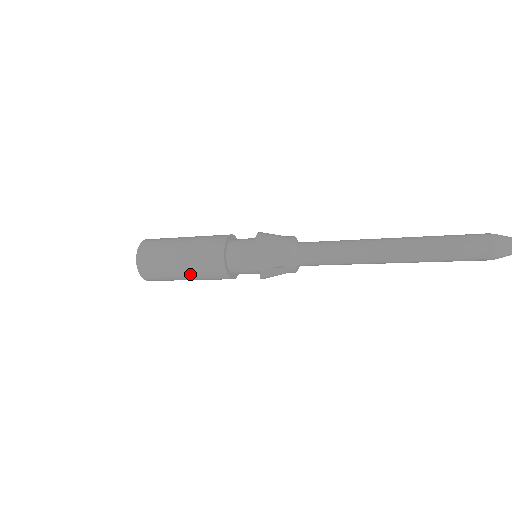
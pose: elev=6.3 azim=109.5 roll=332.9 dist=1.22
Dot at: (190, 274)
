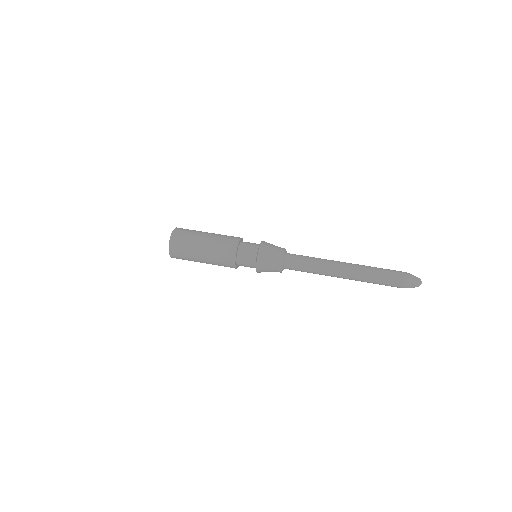
Dot at: occluded
